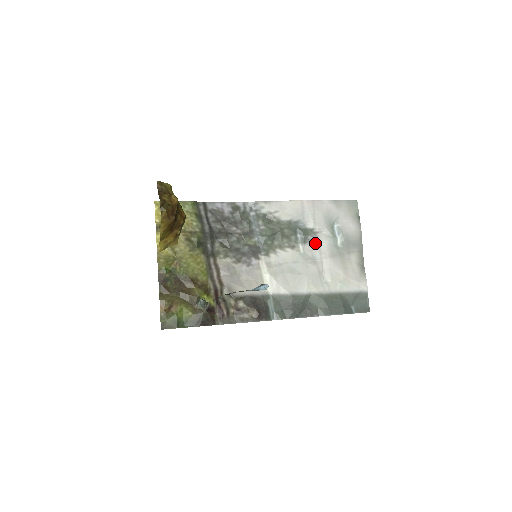
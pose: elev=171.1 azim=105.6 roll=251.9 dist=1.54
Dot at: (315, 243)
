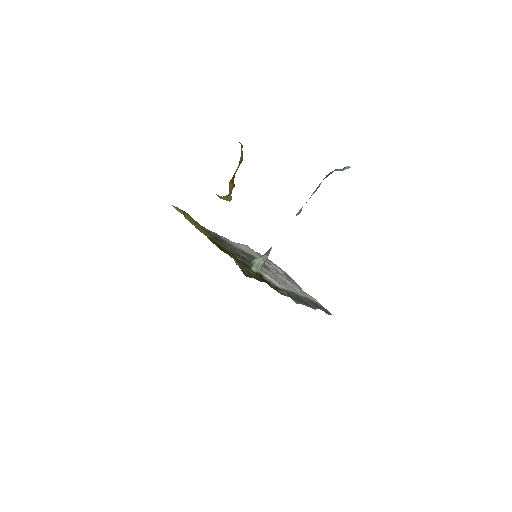
Dot at: (272, 270)
